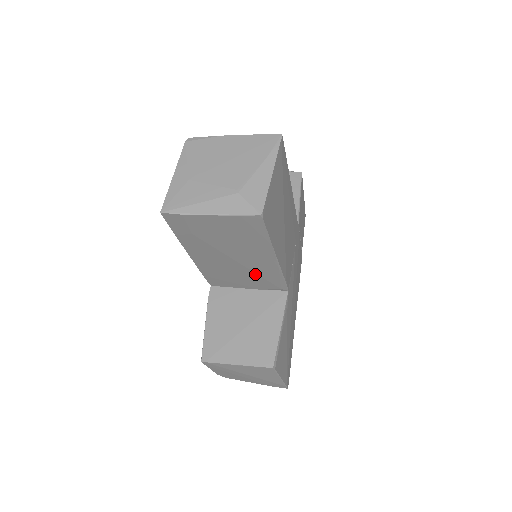
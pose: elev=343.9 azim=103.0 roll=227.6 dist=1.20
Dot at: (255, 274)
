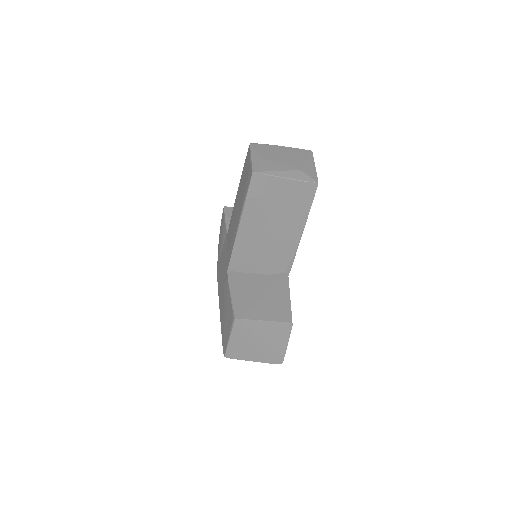
Dot at: (276, 252)
